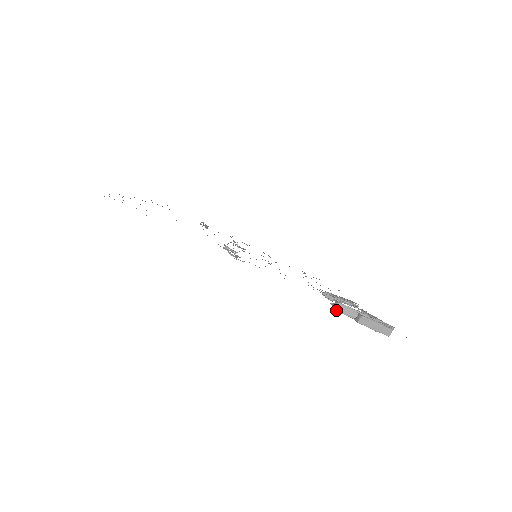
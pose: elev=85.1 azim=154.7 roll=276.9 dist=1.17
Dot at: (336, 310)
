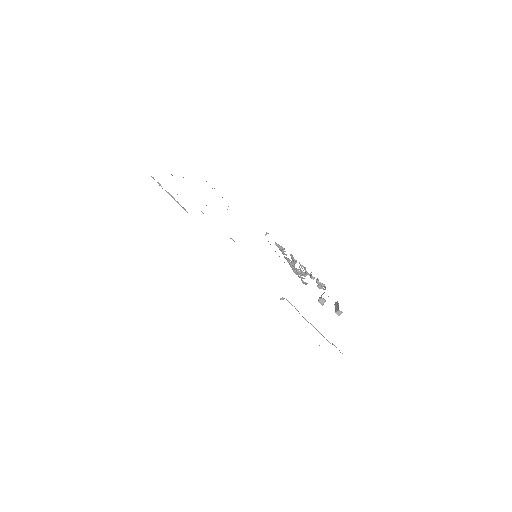
Dot at: occluded
